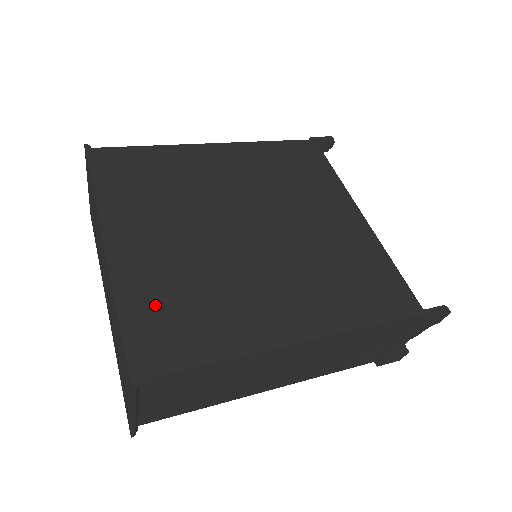
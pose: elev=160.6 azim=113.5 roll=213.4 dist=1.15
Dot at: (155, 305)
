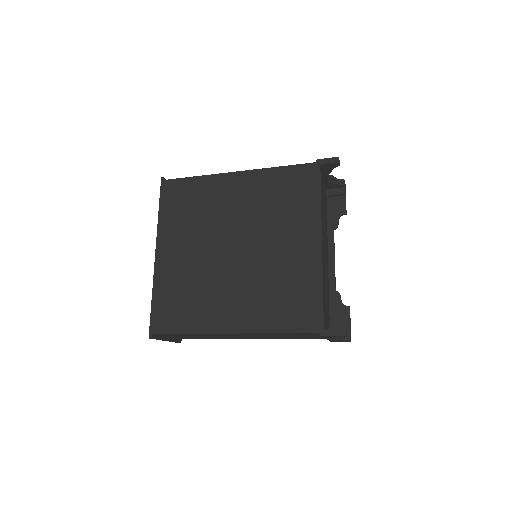
Dot at: (169, 296)
